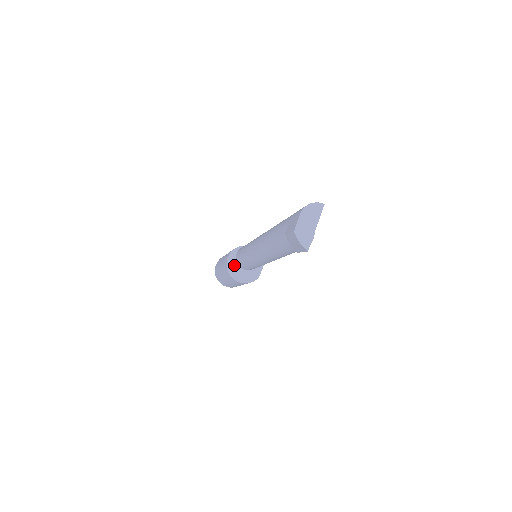
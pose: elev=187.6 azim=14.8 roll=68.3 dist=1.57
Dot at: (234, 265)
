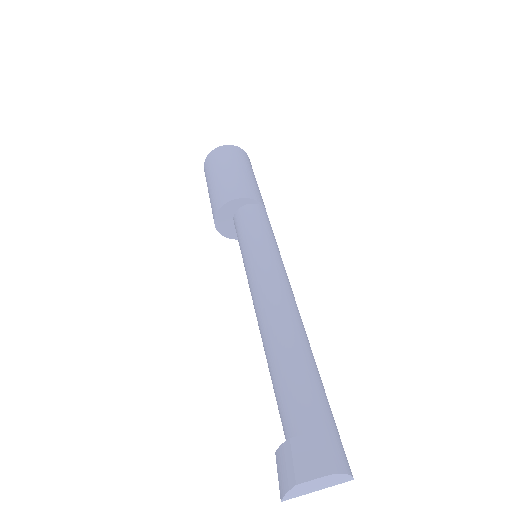
Dot at: (231, 210)
